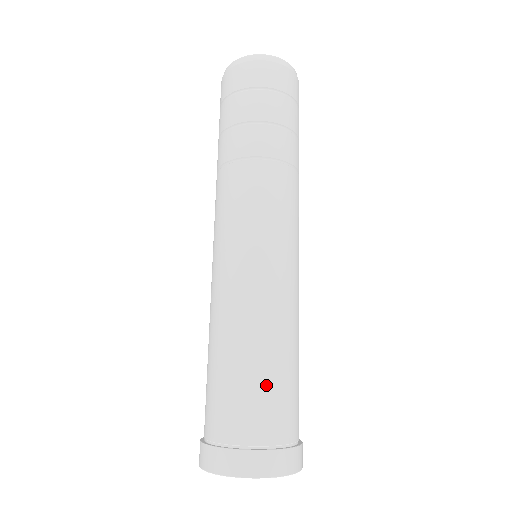
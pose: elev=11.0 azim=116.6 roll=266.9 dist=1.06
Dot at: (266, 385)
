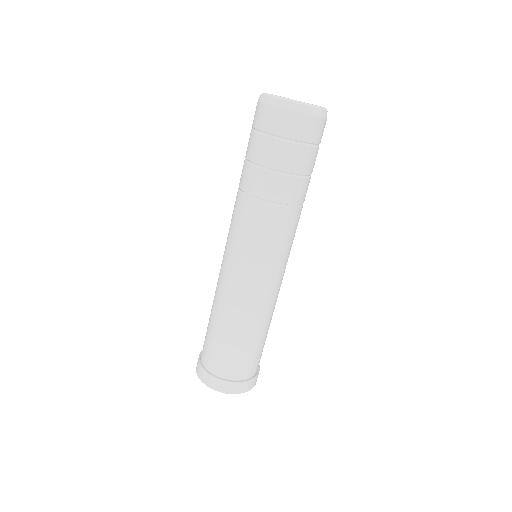
Dot at: (225, 346)
